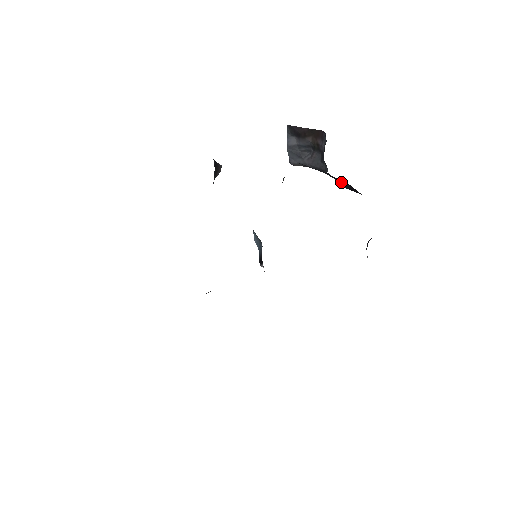
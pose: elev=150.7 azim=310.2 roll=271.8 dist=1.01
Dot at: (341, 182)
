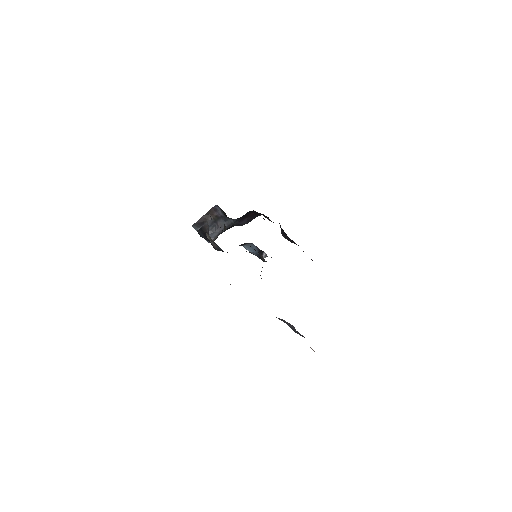
Dot at: (243, 222)
